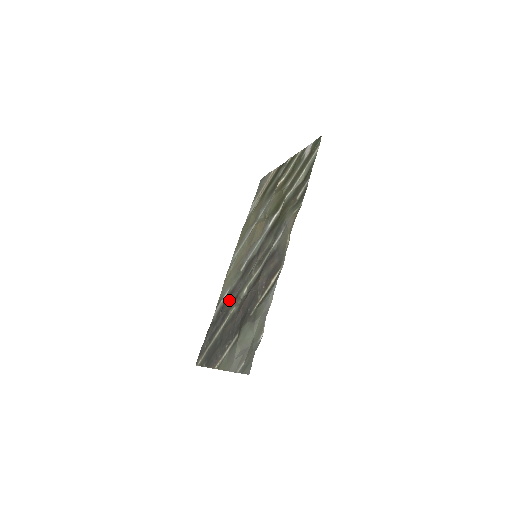
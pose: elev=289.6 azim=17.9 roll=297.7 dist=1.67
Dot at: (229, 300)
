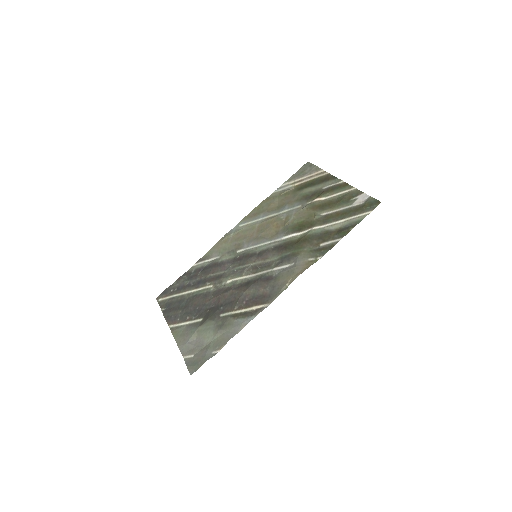
Dot at: (212, 270)
